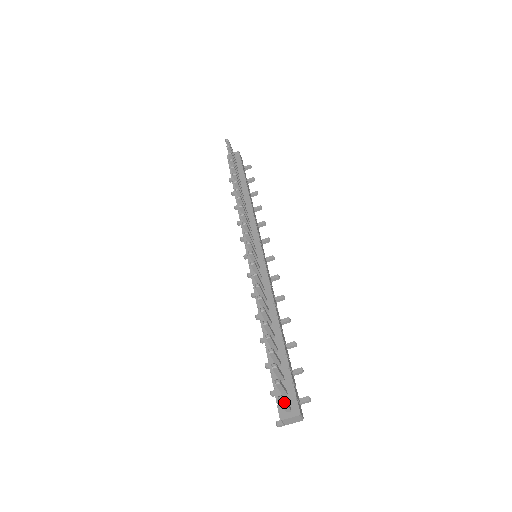
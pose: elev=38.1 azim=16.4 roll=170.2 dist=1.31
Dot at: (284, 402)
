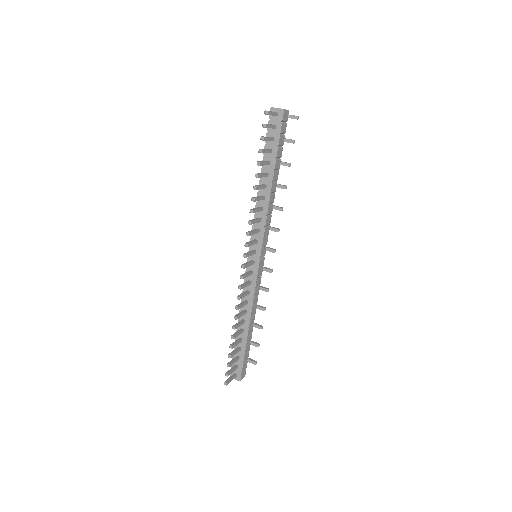
Dot at: occluded
